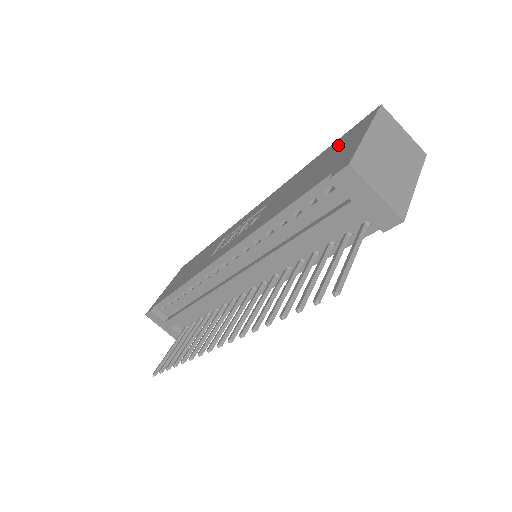
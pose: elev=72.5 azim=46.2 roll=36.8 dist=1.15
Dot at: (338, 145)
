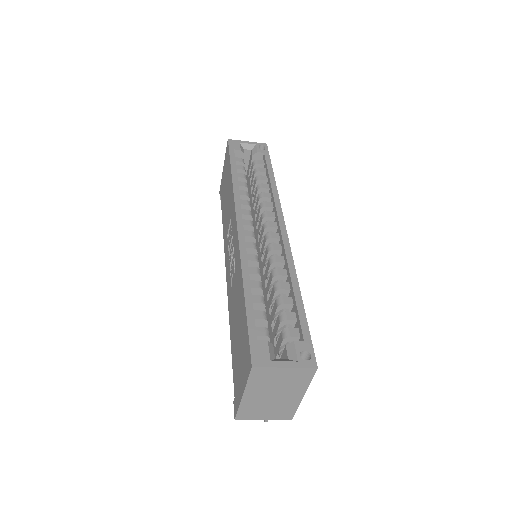
Dot at: (243, 342)
